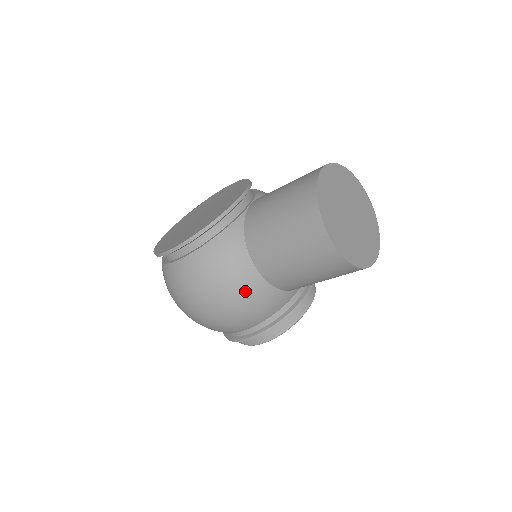
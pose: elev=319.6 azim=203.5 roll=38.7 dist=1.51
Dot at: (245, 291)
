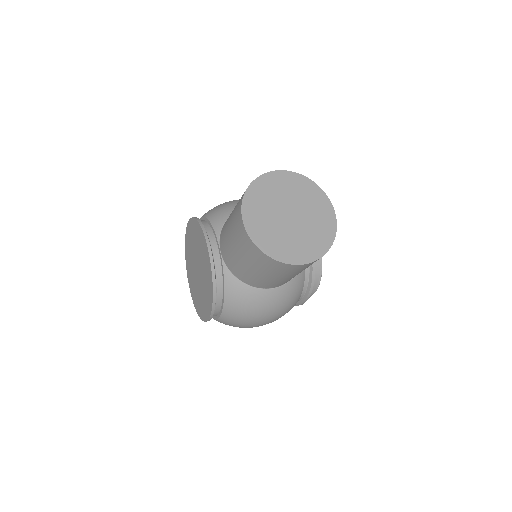
Dot at: (275, 303)
